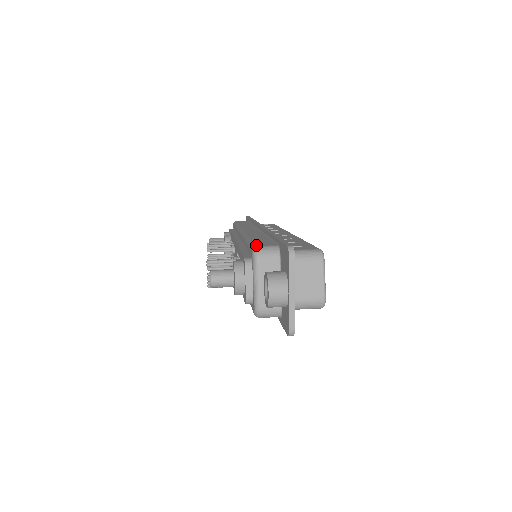
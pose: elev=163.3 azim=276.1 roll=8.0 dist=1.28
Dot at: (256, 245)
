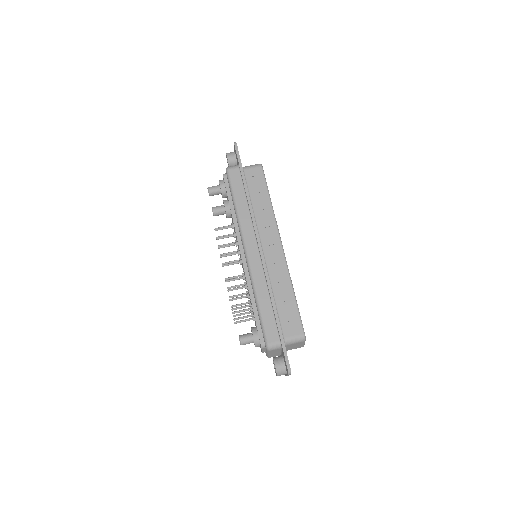
Dot at: (267, 341)
